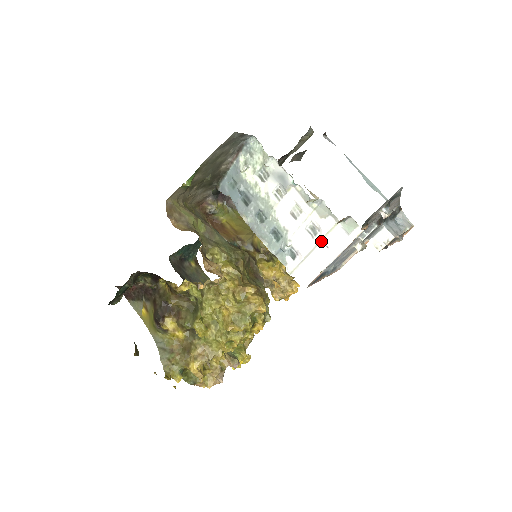
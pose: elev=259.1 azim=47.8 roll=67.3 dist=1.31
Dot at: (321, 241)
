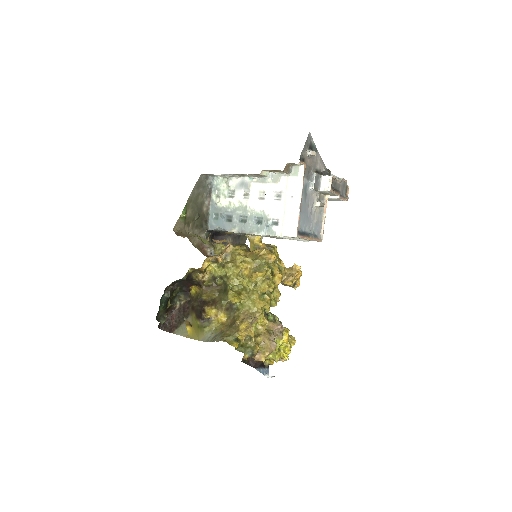
Dot at: (286, 197)
